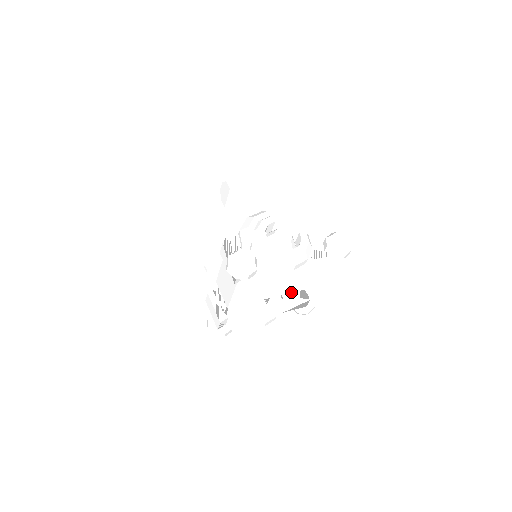
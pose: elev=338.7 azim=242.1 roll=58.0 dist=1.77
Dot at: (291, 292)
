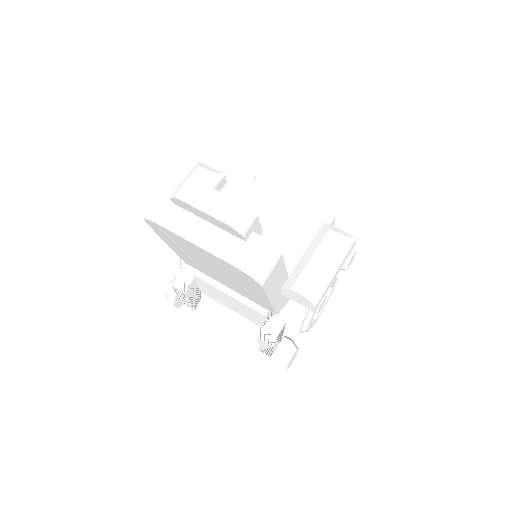
Dot at: occluded
